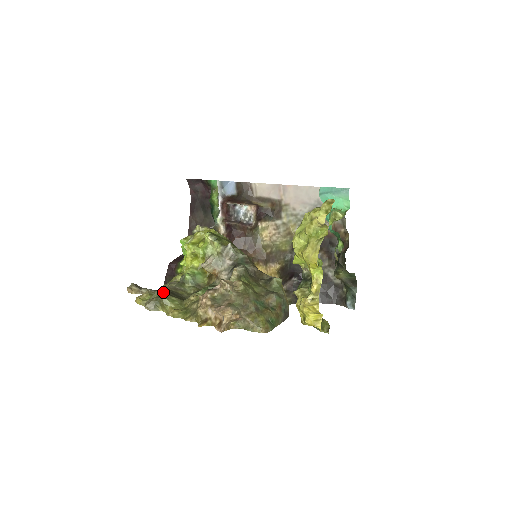
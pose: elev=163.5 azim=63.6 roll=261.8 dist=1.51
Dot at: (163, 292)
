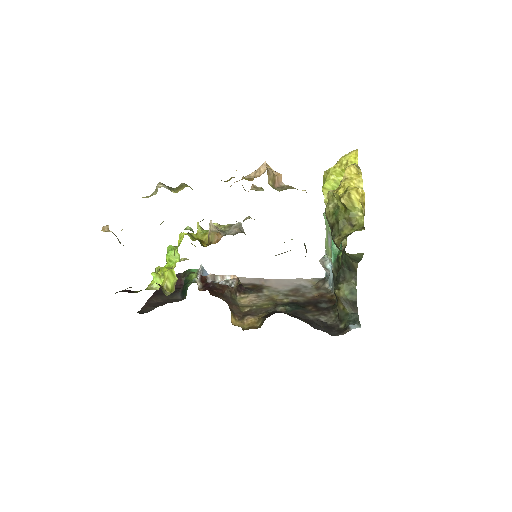
Dot at: occluded
